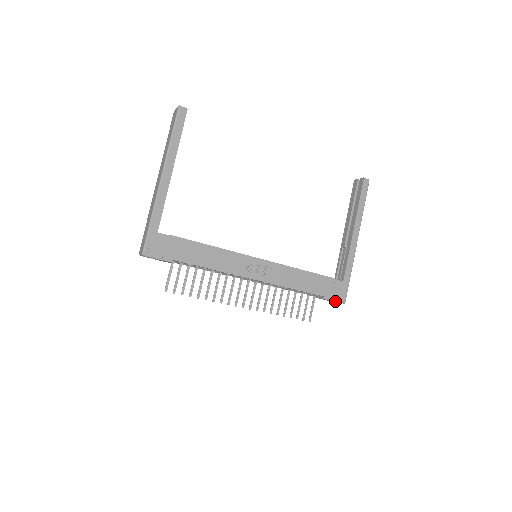
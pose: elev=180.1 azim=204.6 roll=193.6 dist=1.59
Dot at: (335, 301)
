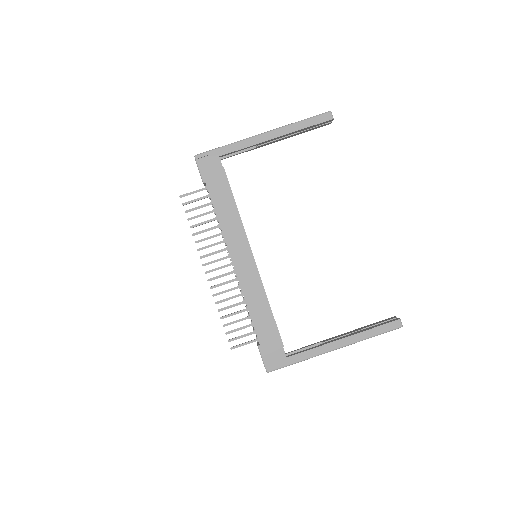
Dot at: (263, 360)
